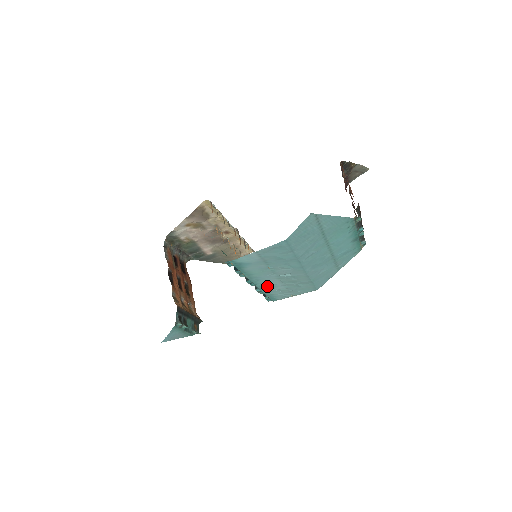
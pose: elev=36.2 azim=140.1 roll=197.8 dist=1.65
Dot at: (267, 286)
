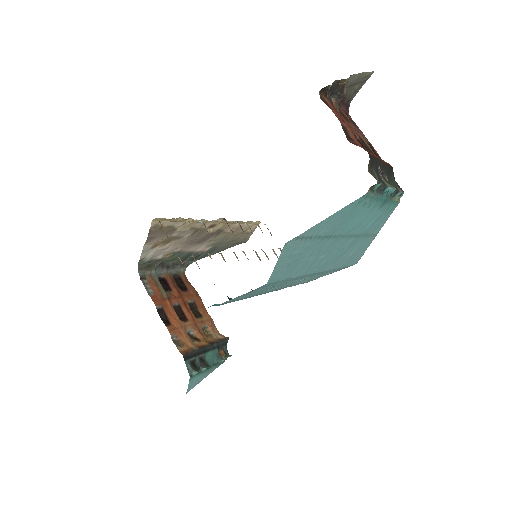
Dot at: occluded
